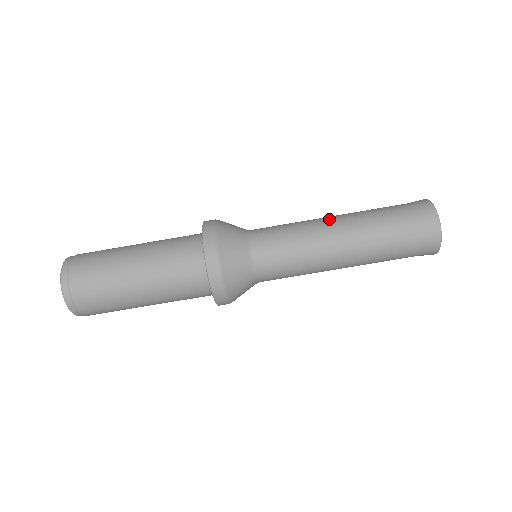
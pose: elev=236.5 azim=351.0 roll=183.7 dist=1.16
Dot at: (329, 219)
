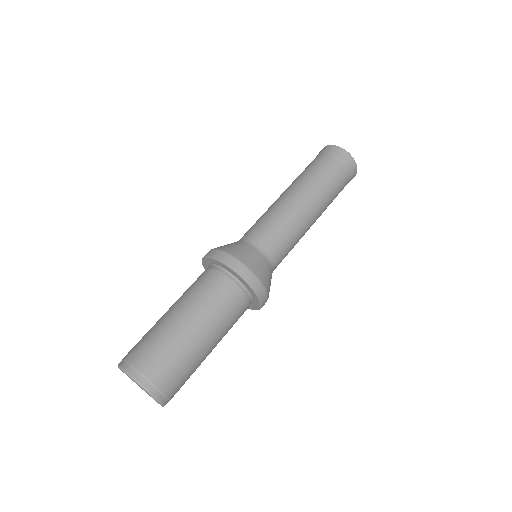
Dot at: occluded
